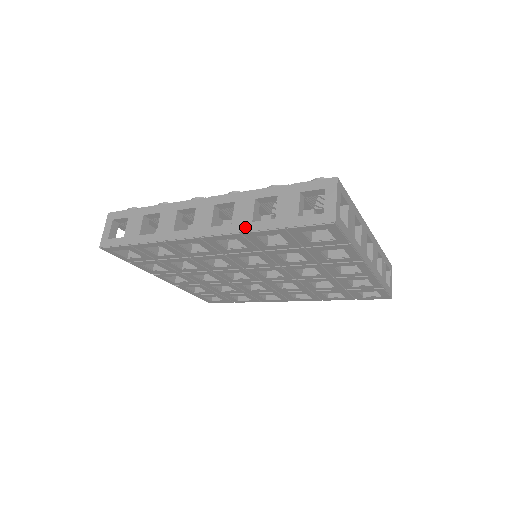
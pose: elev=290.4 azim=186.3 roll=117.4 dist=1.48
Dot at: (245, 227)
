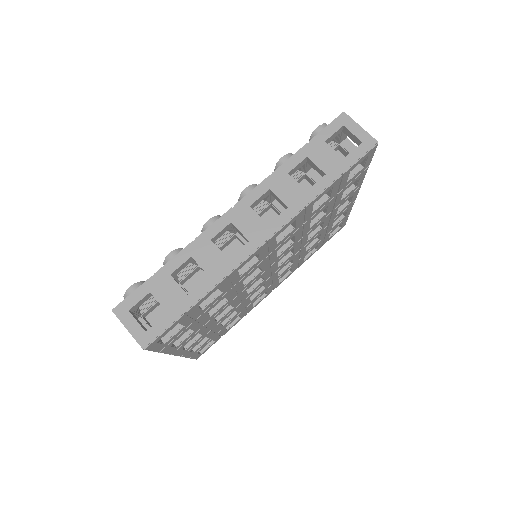
Dot at: (305, 200)
